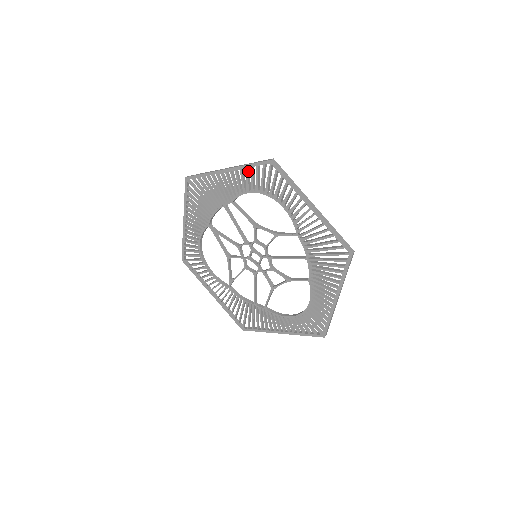
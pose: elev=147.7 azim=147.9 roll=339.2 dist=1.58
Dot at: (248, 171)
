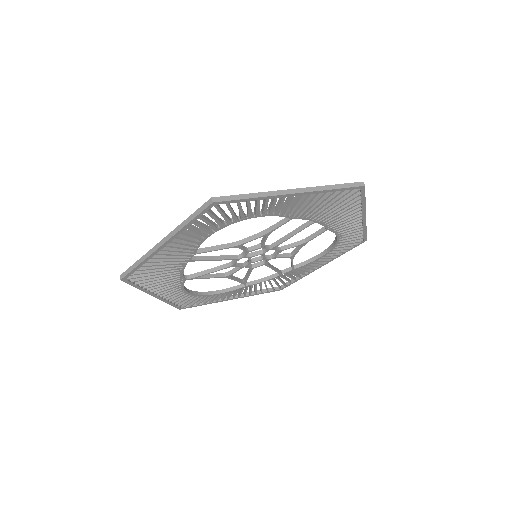
Dot at: (190, 226)
